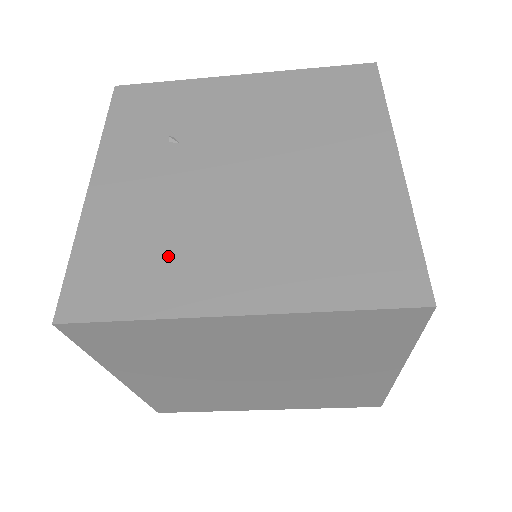
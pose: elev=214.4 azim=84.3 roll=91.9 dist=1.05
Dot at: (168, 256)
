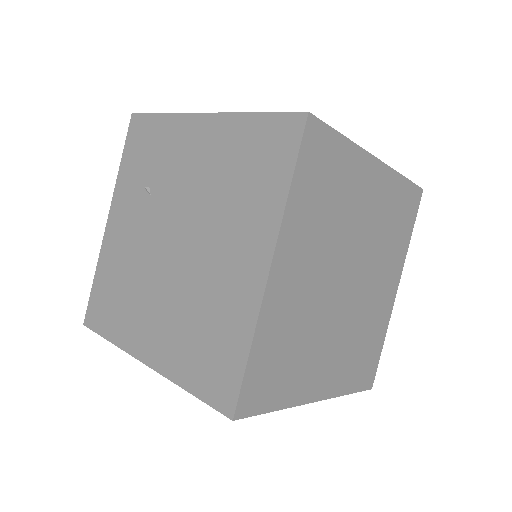
Dot at: (127, 301)
